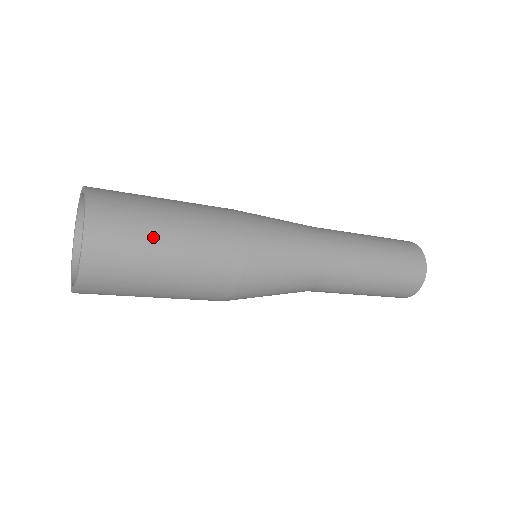
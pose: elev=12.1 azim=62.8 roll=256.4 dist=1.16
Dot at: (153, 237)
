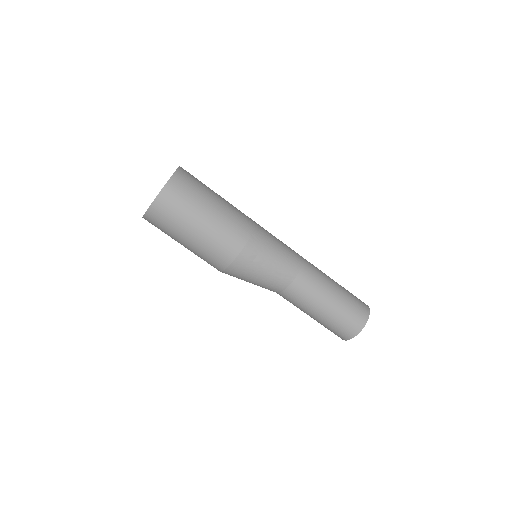
Dot at: (210, 190)
